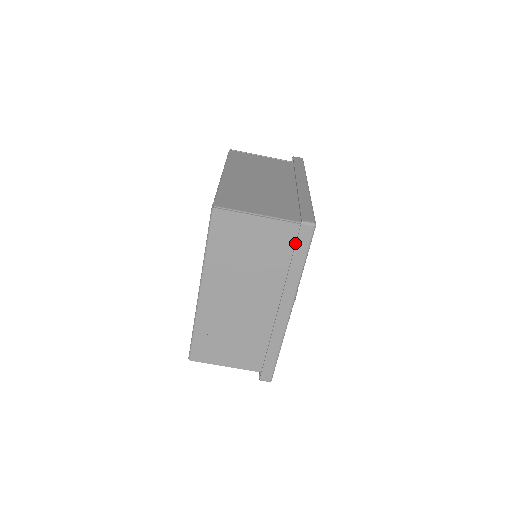
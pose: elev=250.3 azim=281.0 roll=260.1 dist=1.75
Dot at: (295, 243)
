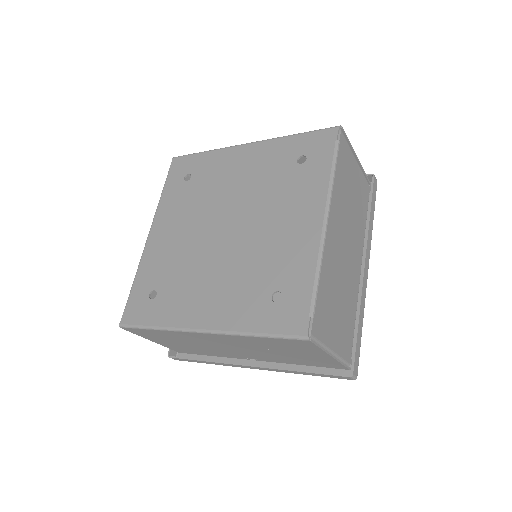
Dot at: (324, 365)
